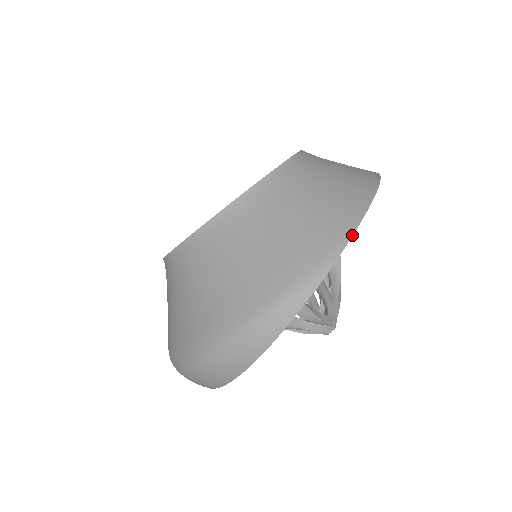
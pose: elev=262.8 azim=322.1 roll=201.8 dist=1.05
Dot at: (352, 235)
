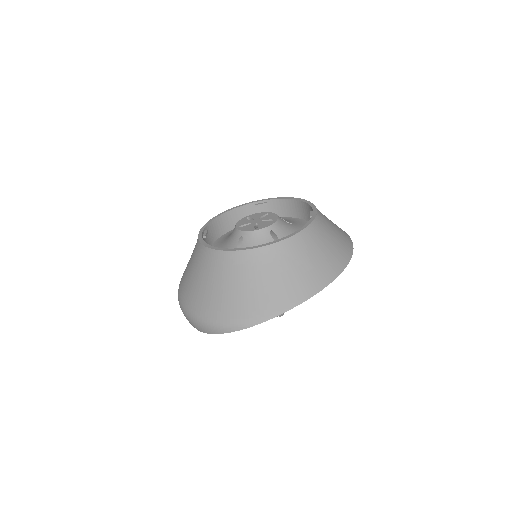
Dot at: occluded
